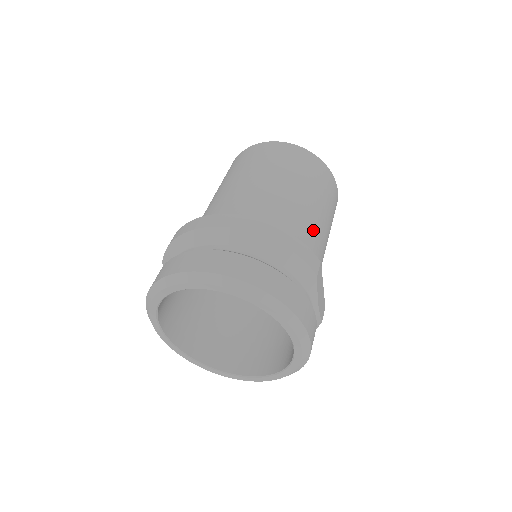
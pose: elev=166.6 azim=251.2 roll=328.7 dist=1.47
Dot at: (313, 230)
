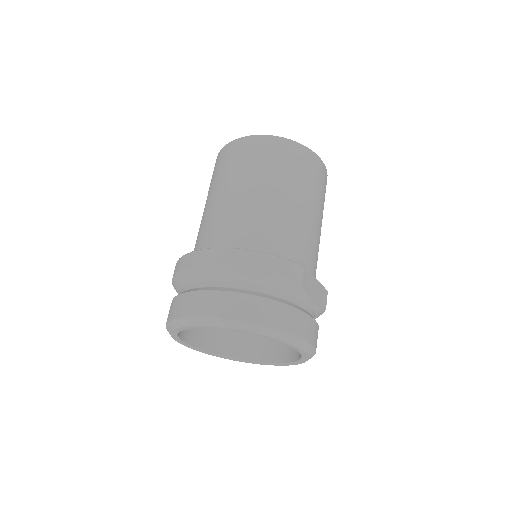
Dot at: (296, 228)
